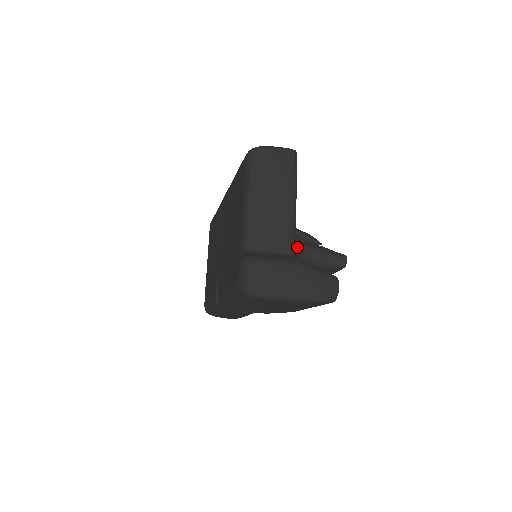
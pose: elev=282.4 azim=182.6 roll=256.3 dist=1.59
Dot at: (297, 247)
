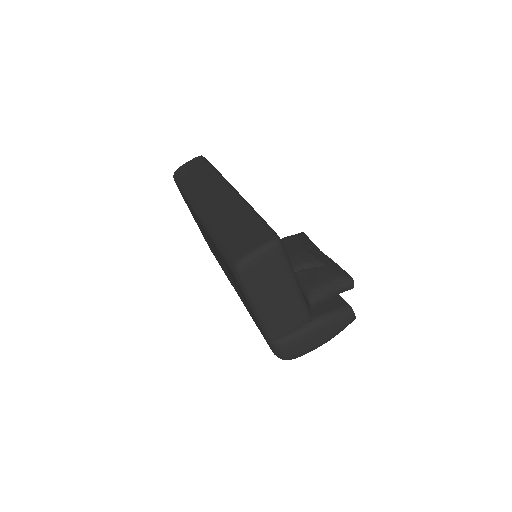
Dot at: (310, 305)
